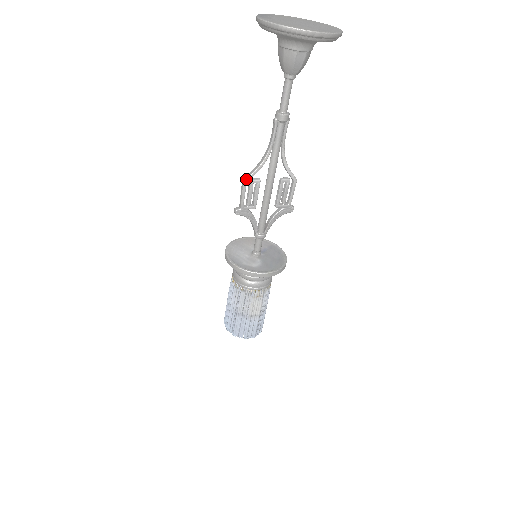
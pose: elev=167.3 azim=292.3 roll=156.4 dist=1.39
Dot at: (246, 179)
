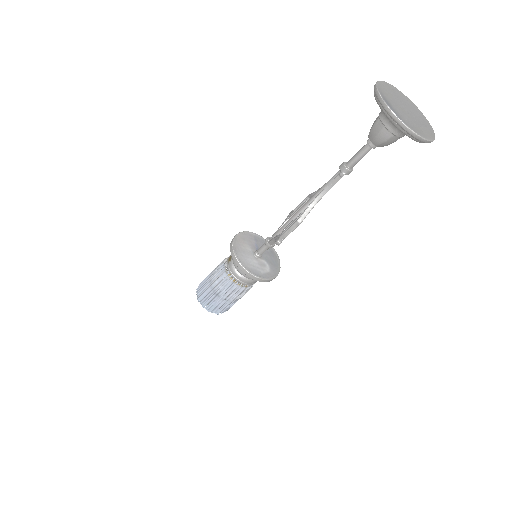
Dot at: (302, 221)
